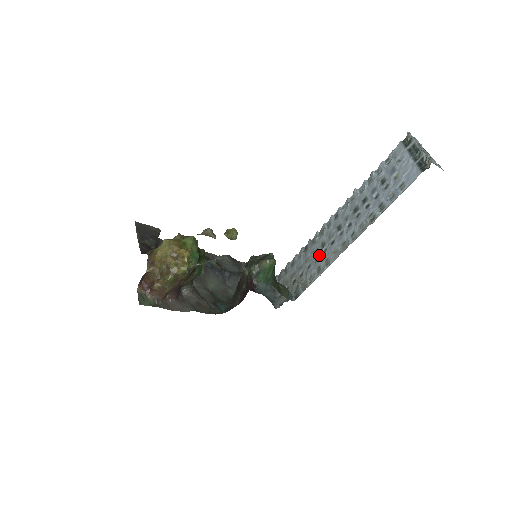
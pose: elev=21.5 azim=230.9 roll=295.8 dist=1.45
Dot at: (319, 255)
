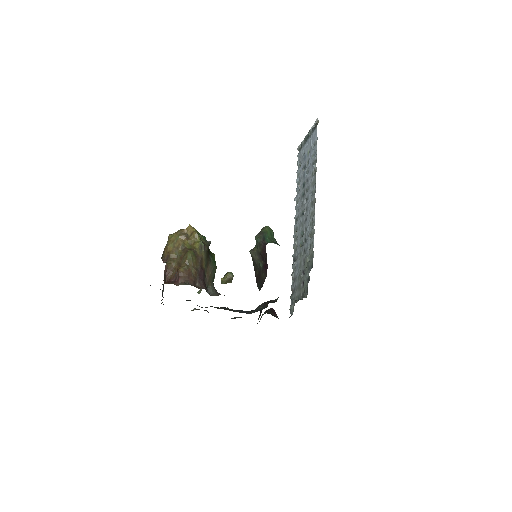
Dot at: (304, 236)
